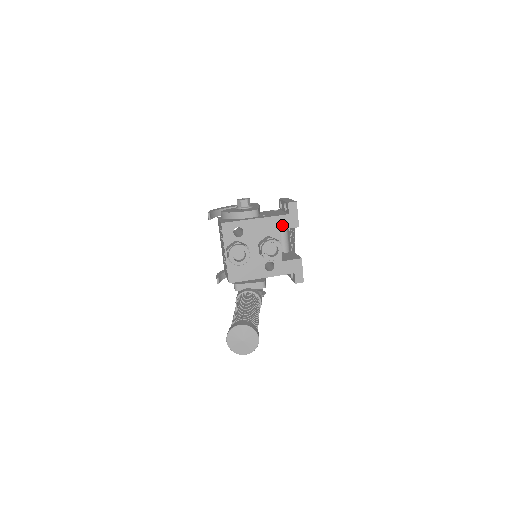
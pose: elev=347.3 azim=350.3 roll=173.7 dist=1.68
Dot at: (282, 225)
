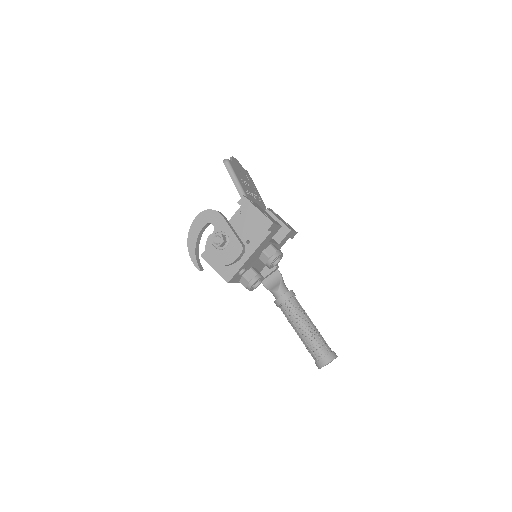
Dot at: (269, 239)
